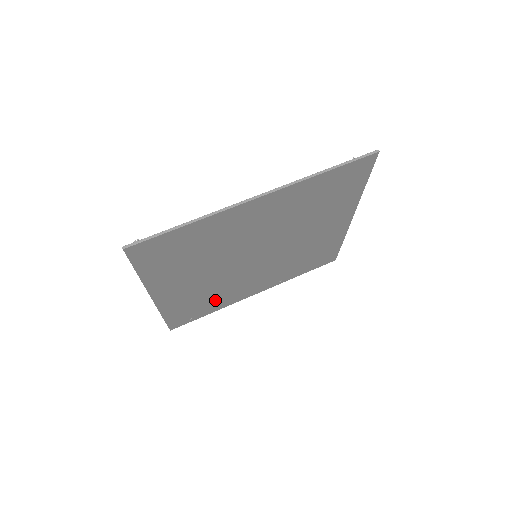
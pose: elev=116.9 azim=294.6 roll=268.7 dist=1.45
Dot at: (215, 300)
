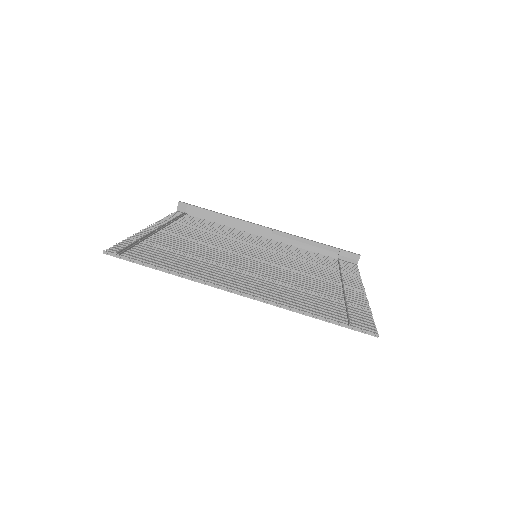
Dot at: (222, 228)
